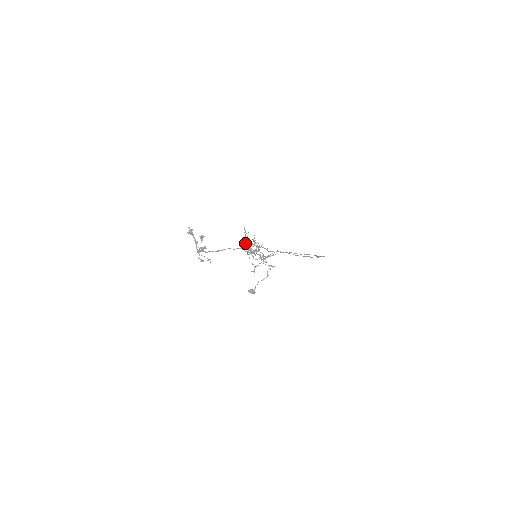
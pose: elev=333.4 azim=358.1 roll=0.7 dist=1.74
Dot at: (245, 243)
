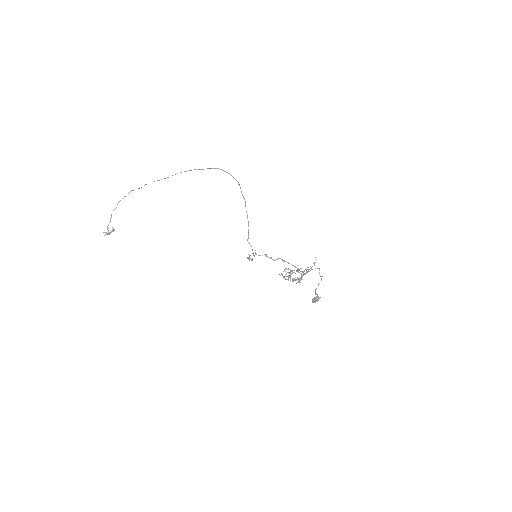
Dot at: occluded
